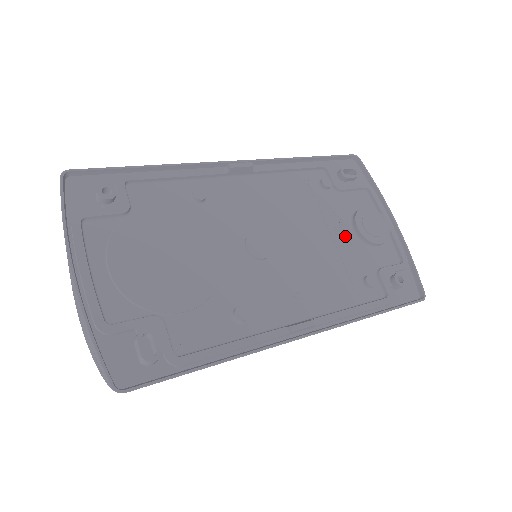
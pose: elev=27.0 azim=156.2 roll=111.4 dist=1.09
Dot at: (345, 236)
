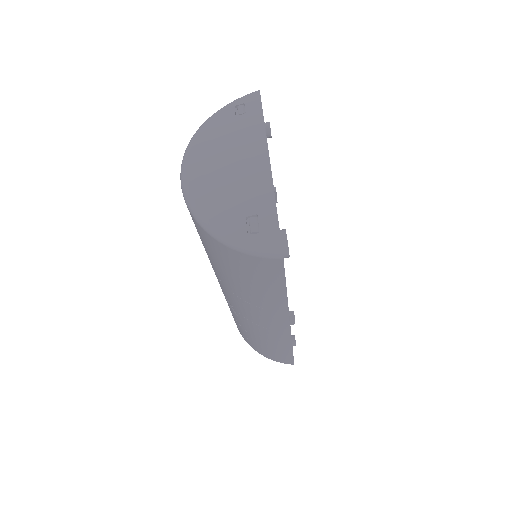
Dot at: occluded
